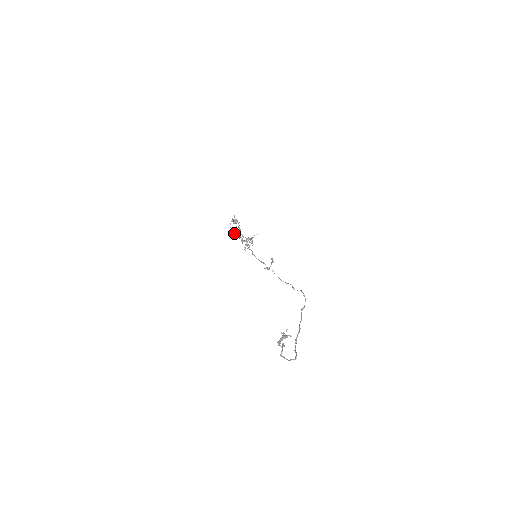
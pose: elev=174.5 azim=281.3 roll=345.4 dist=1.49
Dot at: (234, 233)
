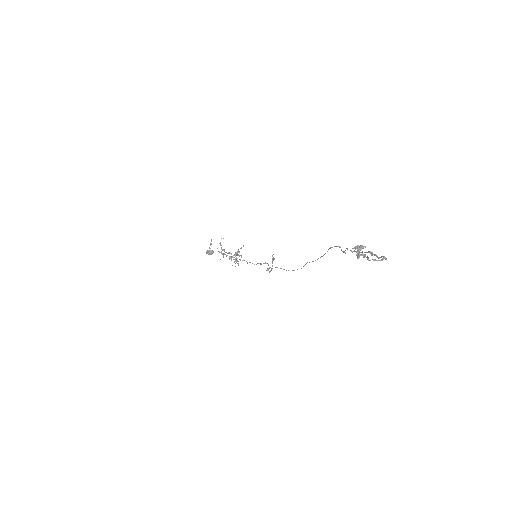
Dot at: occluded
